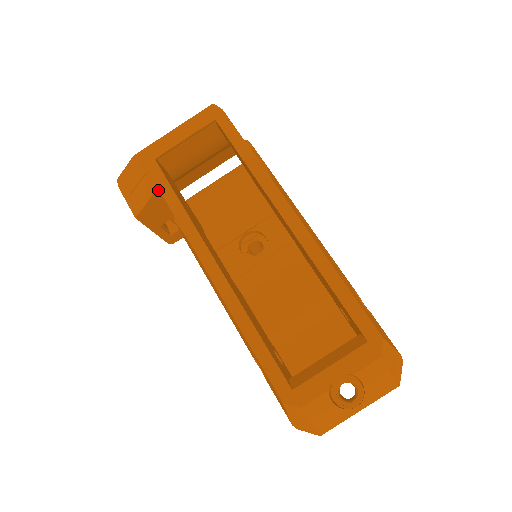
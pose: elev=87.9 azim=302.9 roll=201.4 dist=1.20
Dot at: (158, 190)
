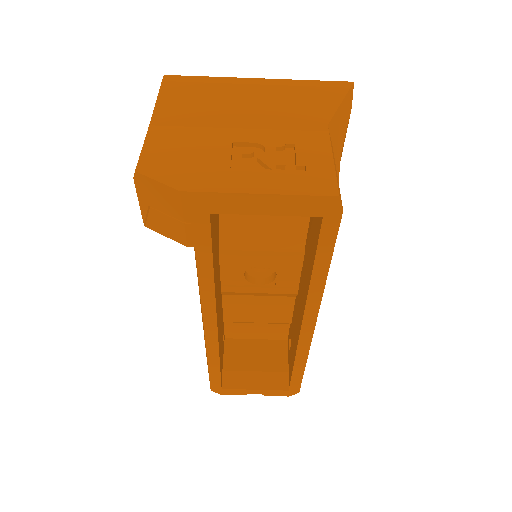
Dot at: occluded
